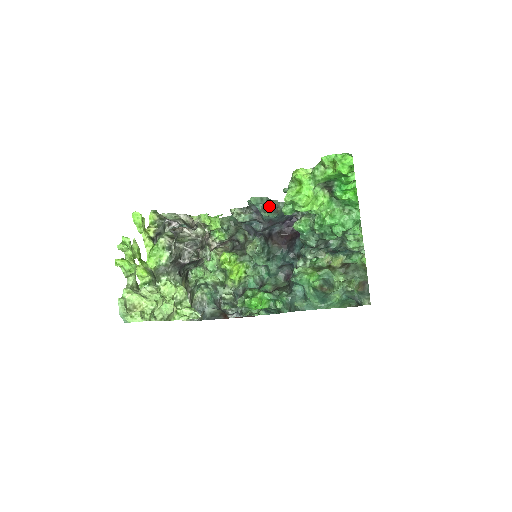
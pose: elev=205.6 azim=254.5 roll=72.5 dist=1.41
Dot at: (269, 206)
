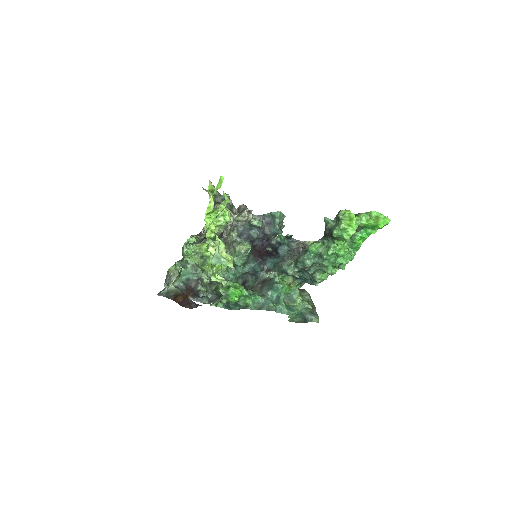
Dot at: occluded
